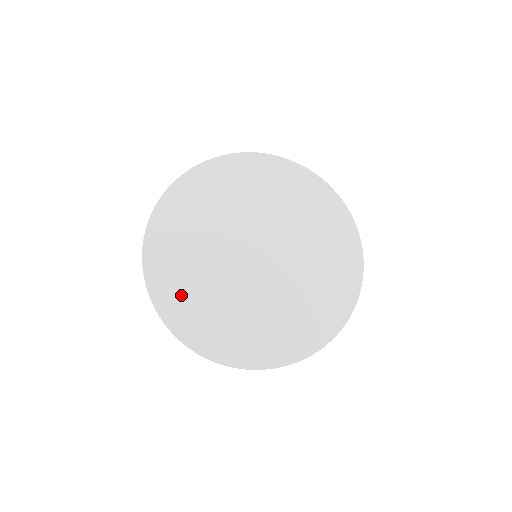
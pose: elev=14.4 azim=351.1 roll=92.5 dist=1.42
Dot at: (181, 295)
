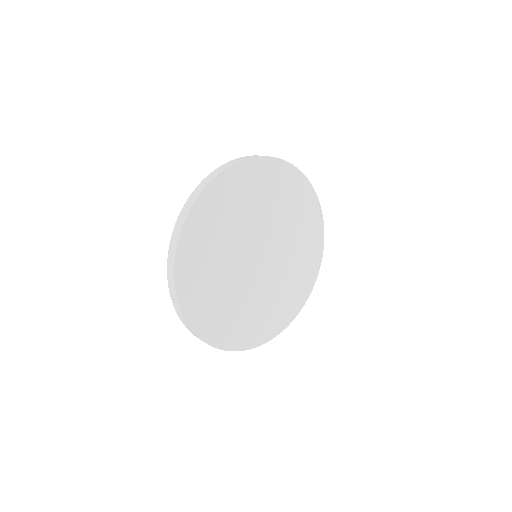
Dot at: (199, 286)
